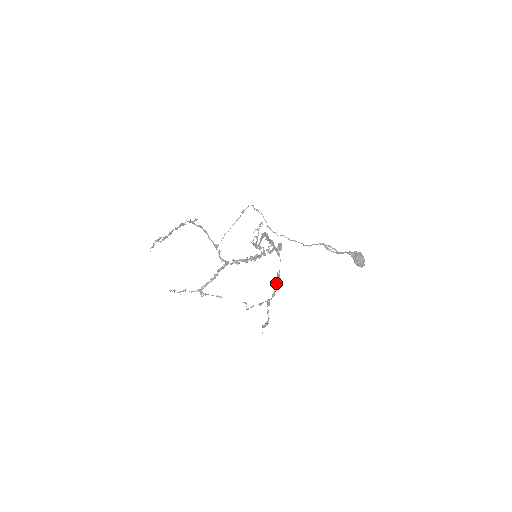
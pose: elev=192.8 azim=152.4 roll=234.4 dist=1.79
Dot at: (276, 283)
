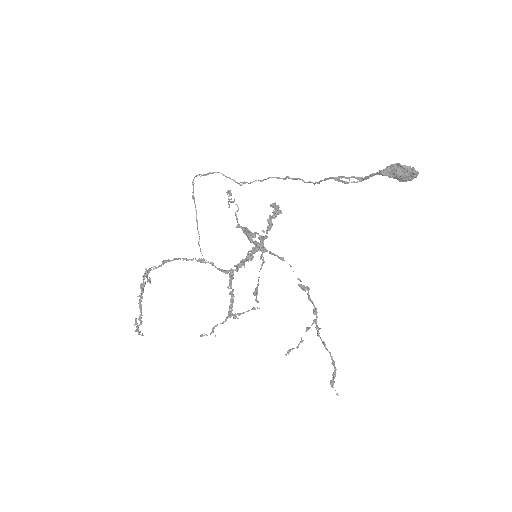
Dot at: occluded
